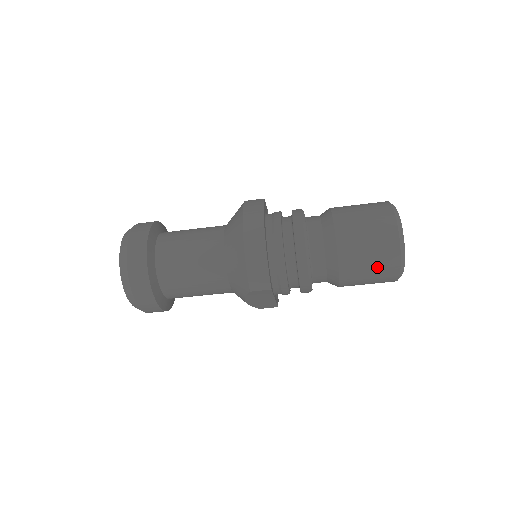
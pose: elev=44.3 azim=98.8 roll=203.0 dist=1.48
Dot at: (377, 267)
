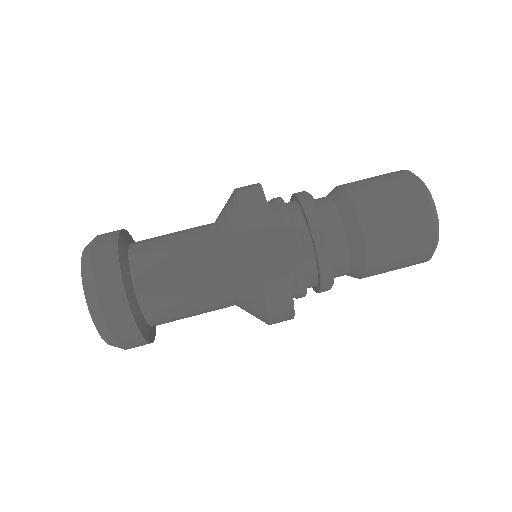
Dot at: (385, 178)
